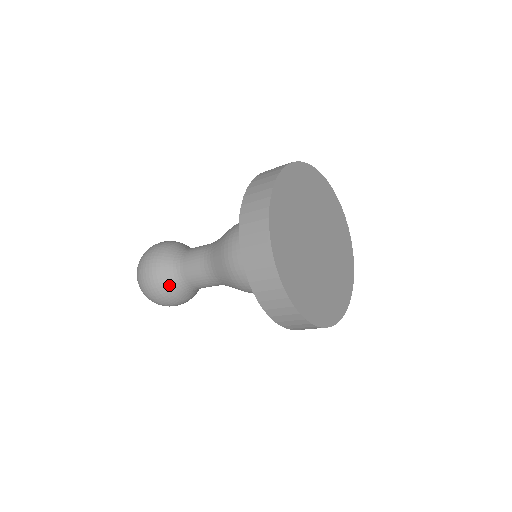
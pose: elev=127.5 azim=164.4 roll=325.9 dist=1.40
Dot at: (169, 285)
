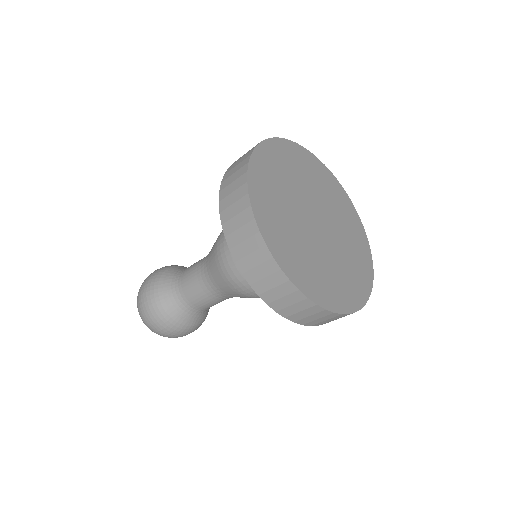
Dot at: (197, 322)
